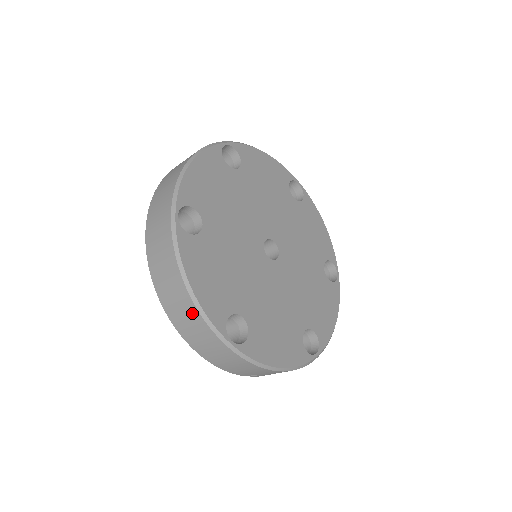
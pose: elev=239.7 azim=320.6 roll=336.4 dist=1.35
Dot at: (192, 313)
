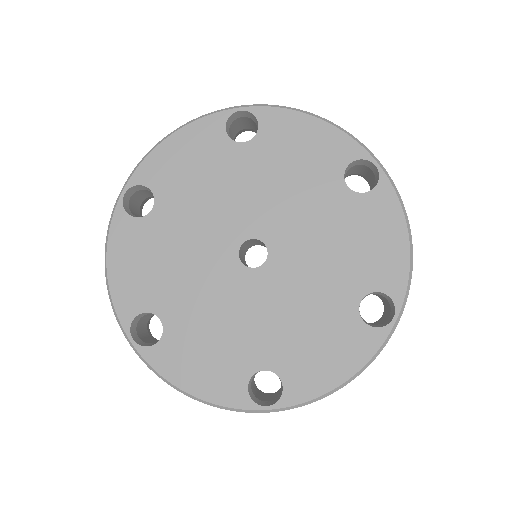
Dot at: occluded
